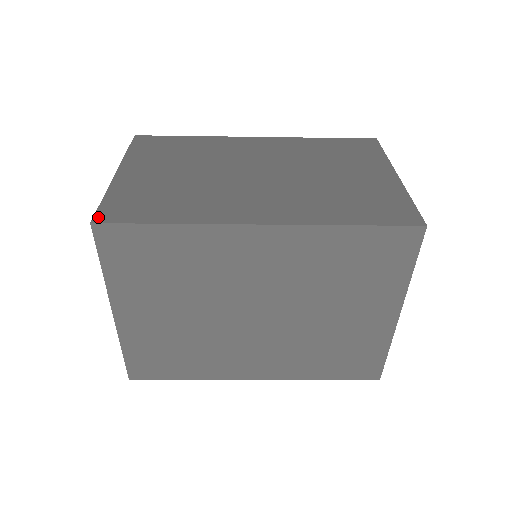
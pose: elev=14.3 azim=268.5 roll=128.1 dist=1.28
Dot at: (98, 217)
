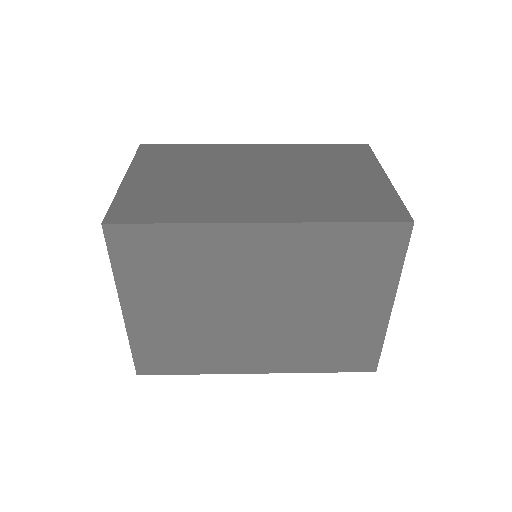
Dot at: (108, 218)
